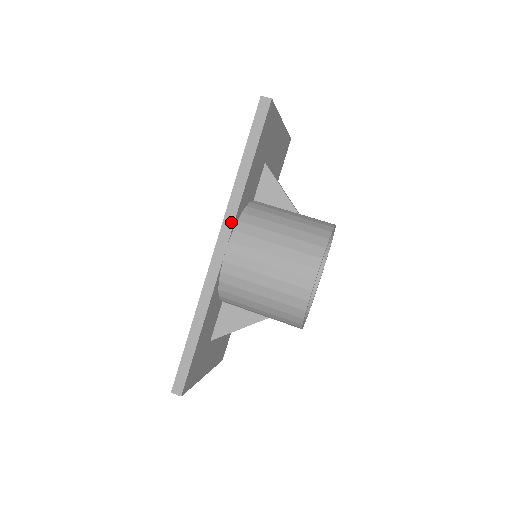
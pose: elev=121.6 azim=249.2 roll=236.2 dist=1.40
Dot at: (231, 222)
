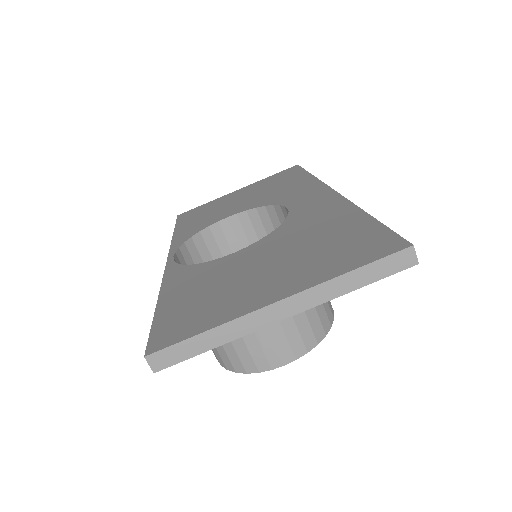
Dot at: occluded
